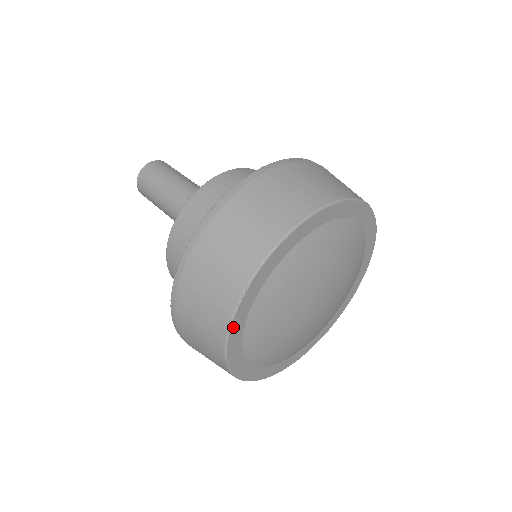
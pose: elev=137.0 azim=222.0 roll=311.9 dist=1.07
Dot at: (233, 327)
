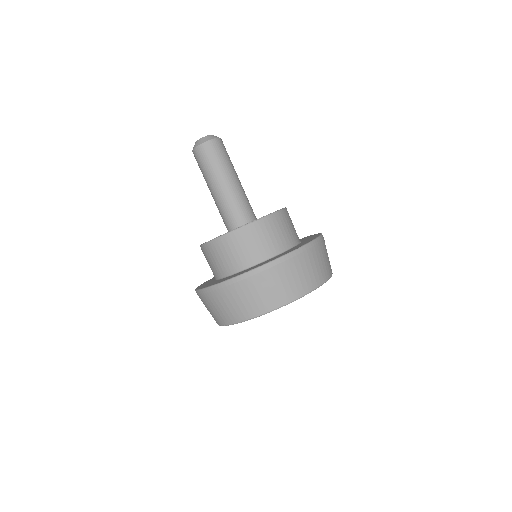
Dot at: occluded
